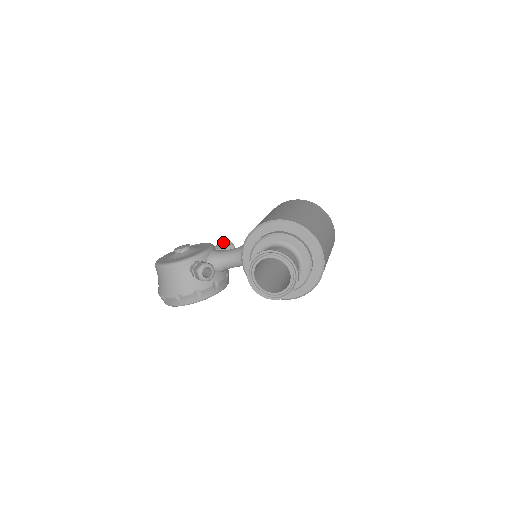
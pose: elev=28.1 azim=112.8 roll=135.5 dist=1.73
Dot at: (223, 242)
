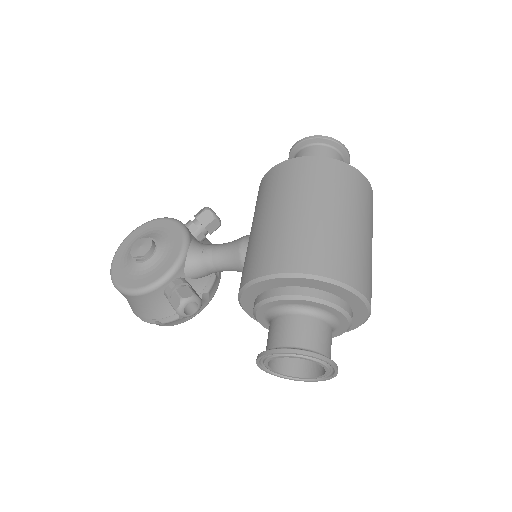
Dot at: (199, 215)
